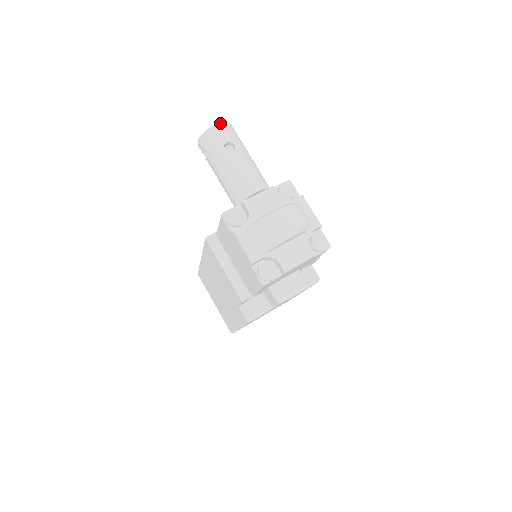
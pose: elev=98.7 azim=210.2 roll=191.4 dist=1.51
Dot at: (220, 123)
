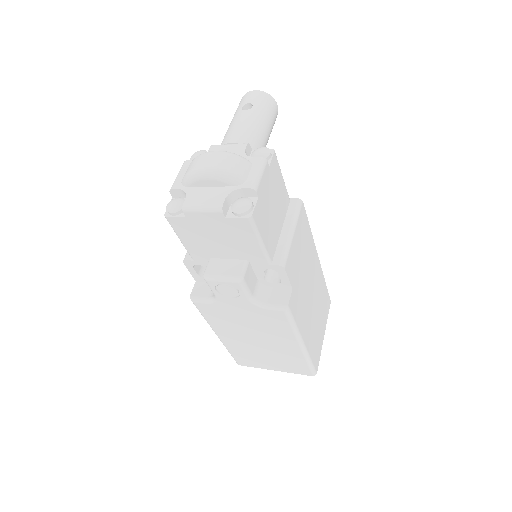
Dot at: (259, 90)
